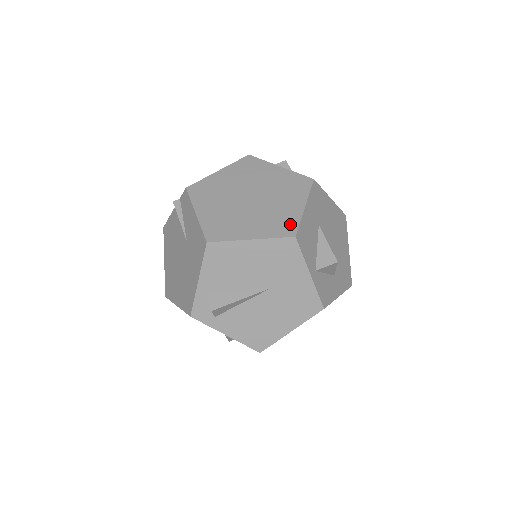
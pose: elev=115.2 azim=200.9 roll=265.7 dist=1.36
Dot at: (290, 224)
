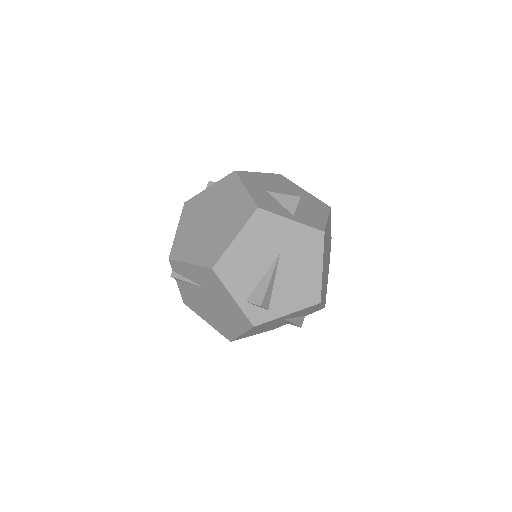
Dot at: (247, 206)
